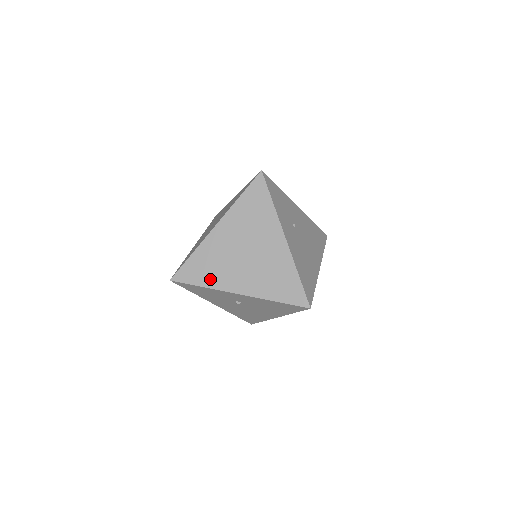
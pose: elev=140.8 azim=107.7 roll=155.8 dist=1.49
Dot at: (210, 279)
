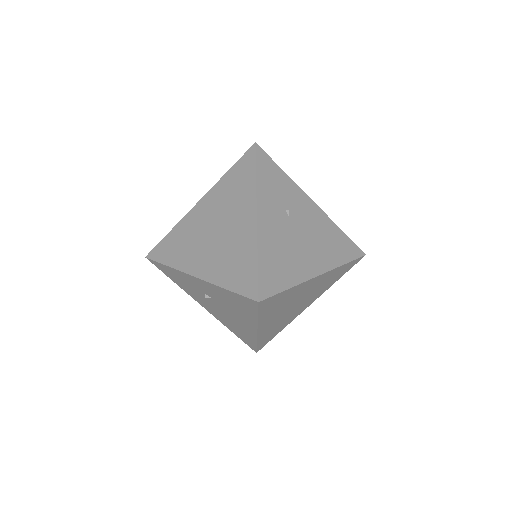
Dot at: (176, 258)
